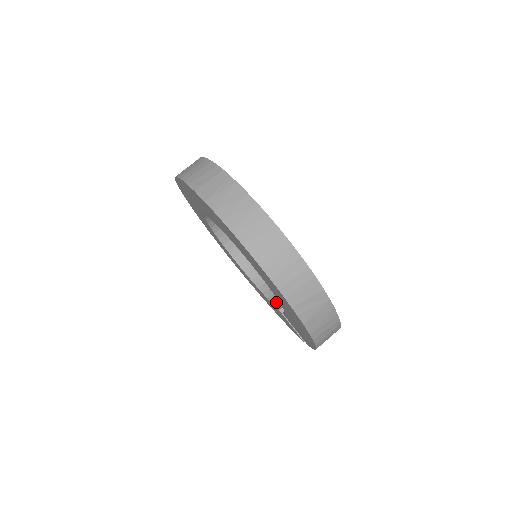
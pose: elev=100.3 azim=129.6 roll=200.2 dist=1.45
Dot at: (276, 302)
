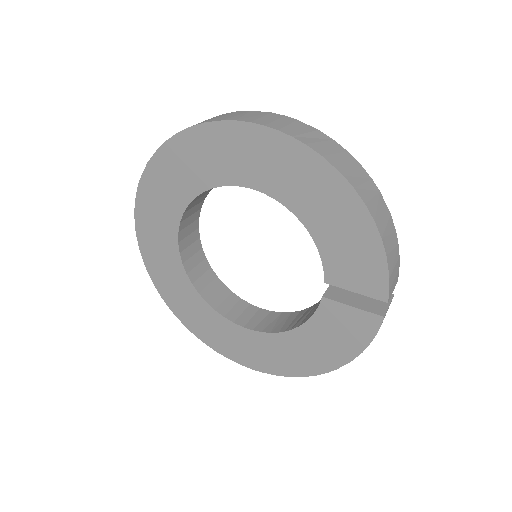
Dot at: occluded
